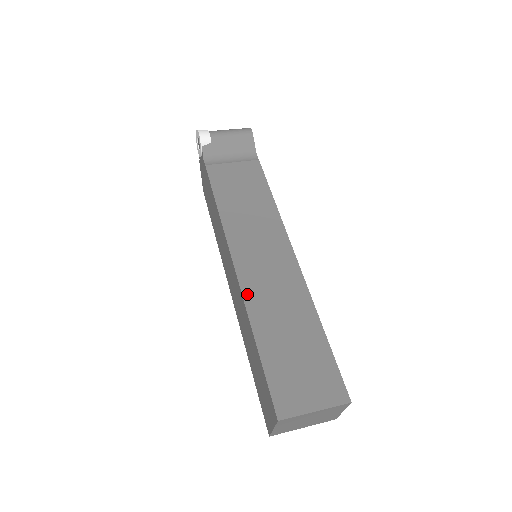
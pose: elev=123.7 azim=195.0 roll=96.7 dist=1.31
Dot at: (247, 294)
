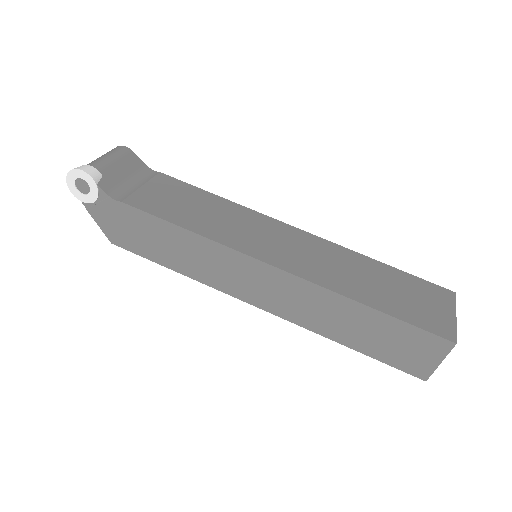
Dot at: (314, 279)
